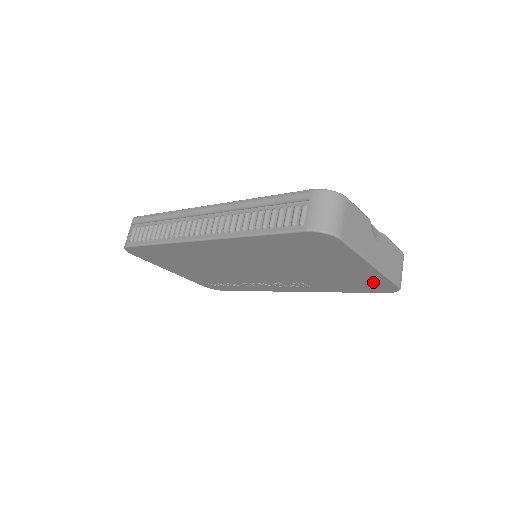
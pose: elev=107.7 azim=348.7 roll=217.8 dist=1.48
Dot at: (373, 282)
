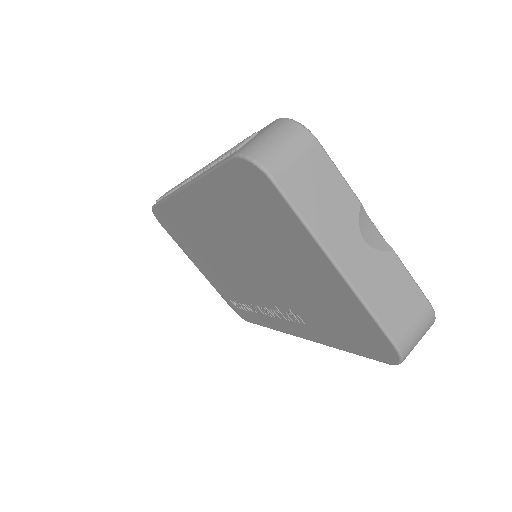
Dot at: (360, 323)
